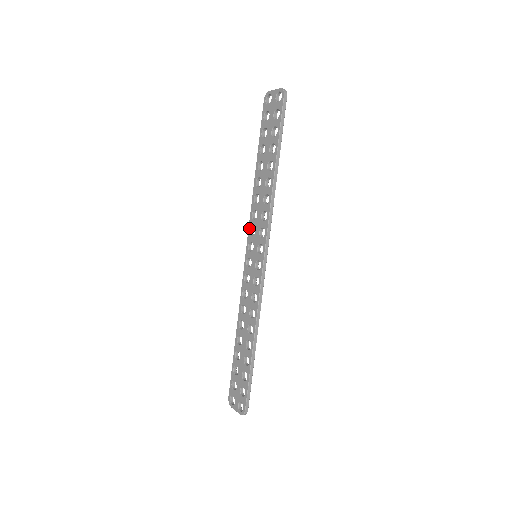
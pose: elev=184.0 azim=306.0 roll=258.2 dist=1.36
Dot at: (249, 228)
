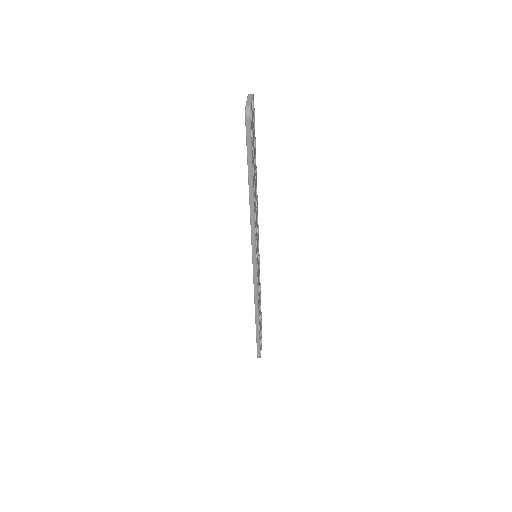
Dot at: occluded
